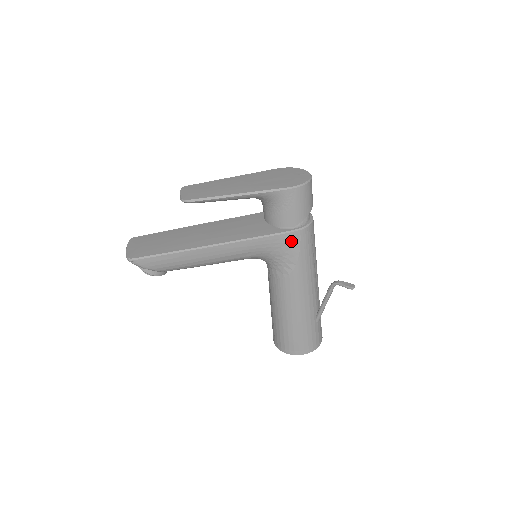
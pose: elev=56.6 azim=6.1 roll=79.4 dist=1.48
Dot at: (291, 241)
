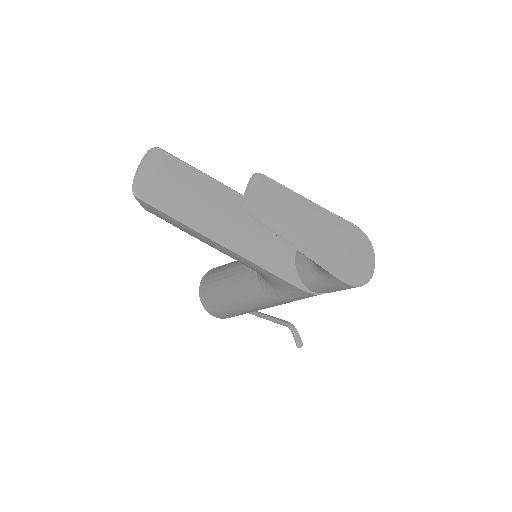
Dot at: (296, 292)
